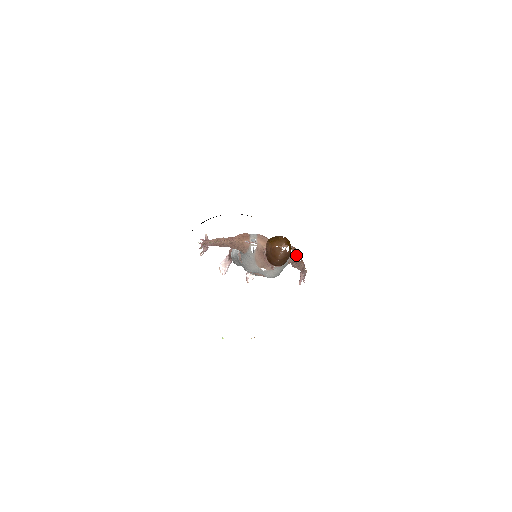
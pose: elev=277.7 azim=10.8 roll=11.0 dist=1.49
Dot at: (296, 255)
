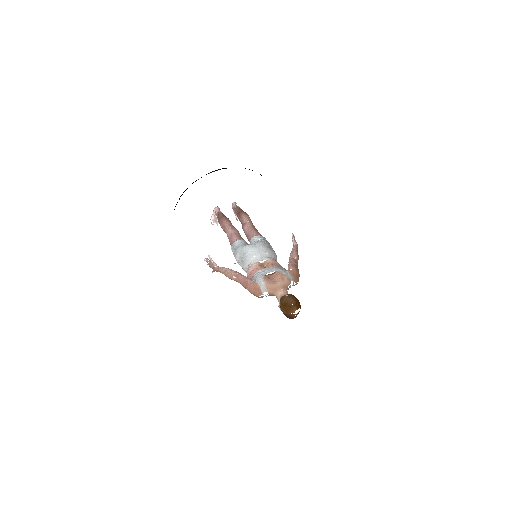
Dot at: occluded
